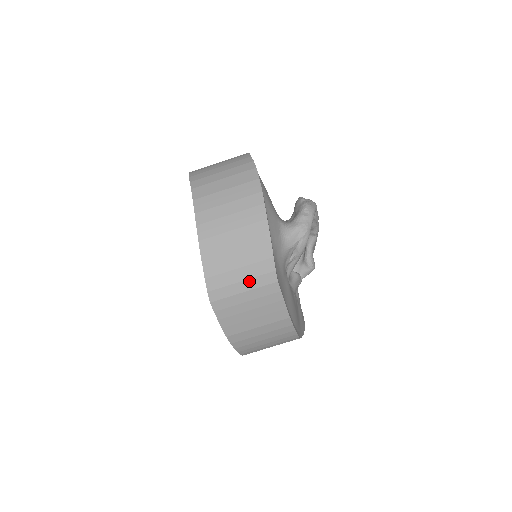
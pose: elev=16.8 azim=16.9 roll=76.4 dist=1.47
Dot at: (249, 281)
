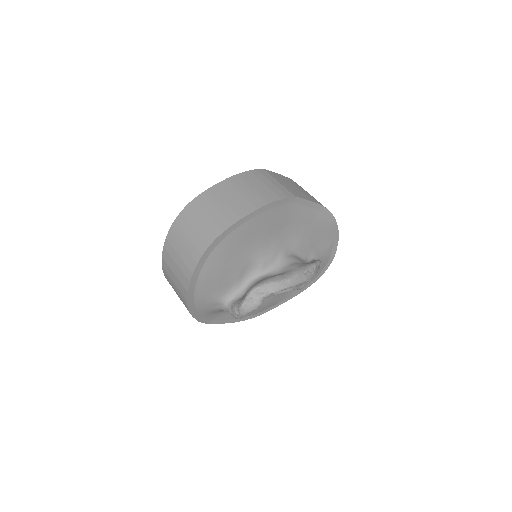
Dot at: occluded
